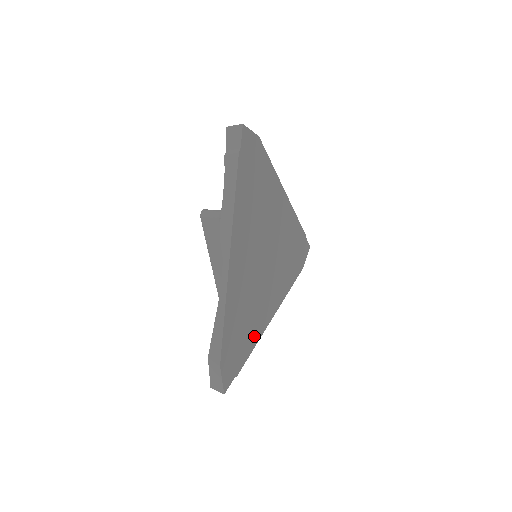
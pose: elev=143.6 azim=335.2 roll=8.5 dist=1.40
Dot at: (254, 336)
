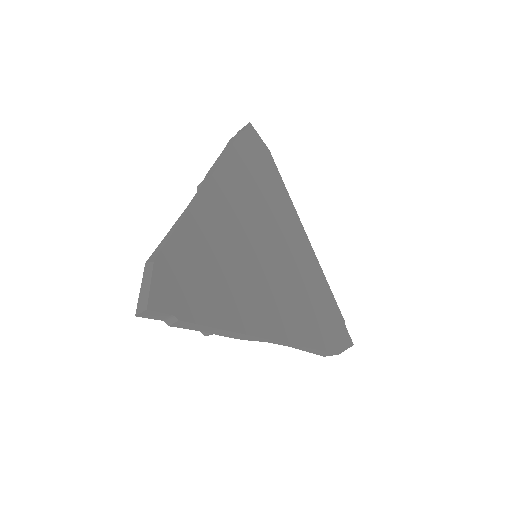
Dot at: (321, 284)
